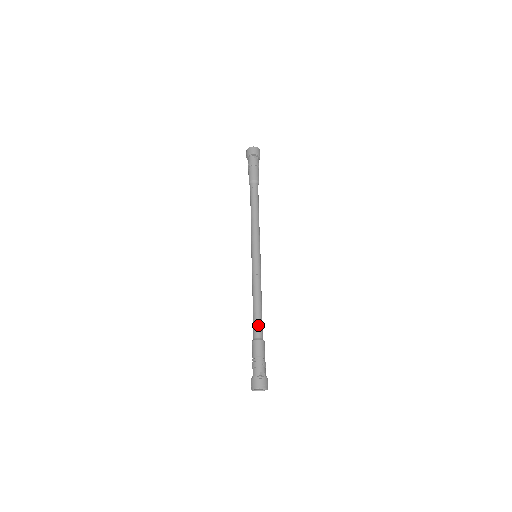
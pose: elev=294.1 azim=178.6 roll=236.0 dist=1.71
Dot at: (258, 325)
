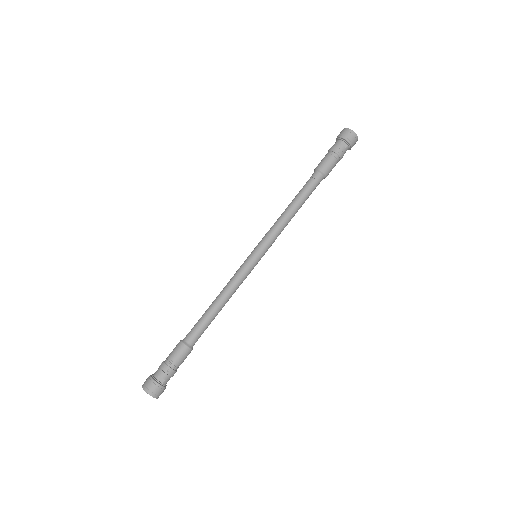
Dot at: (196, 329)
